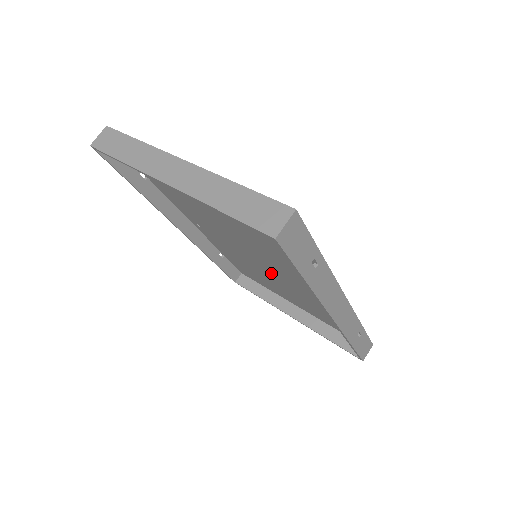
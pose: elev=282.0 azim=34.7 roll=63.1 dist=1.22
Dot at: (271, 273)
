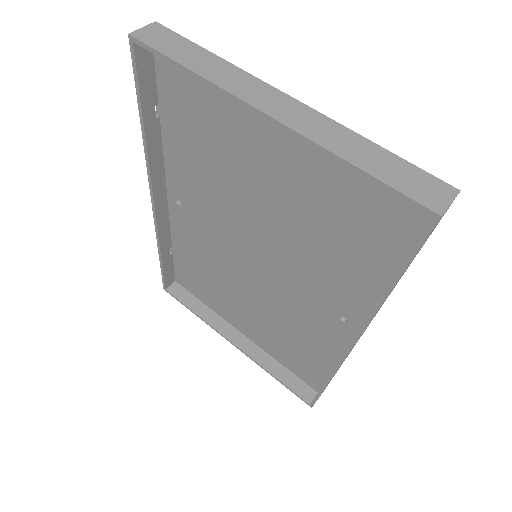
Dot at: (255, 283)
